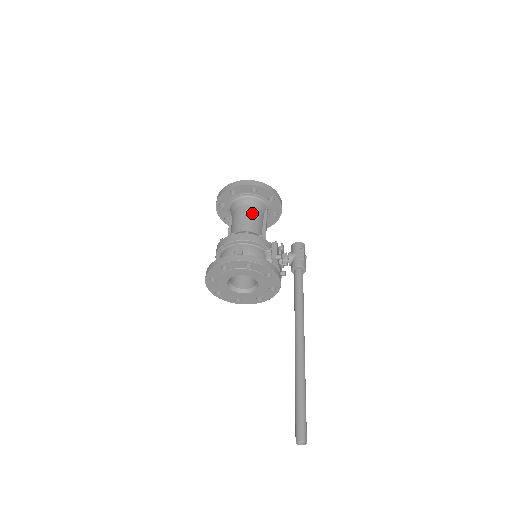
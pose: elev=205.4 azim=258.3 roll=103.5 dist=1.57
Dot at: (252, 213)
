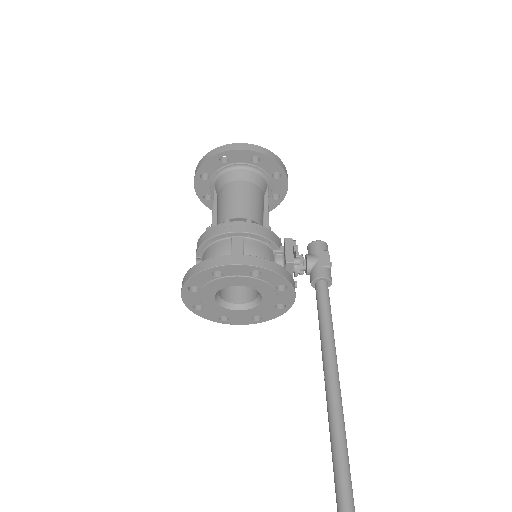
Dot at: (251, 192)
